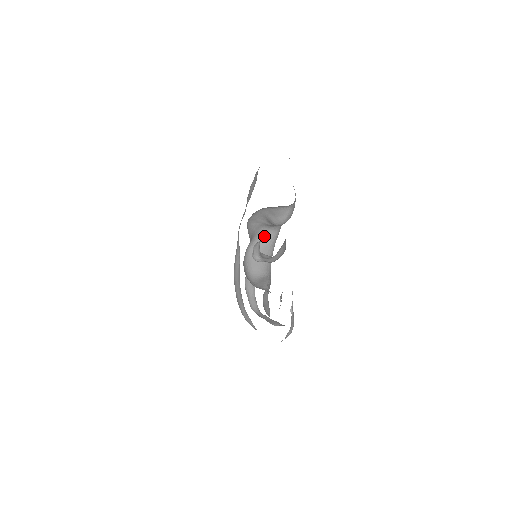
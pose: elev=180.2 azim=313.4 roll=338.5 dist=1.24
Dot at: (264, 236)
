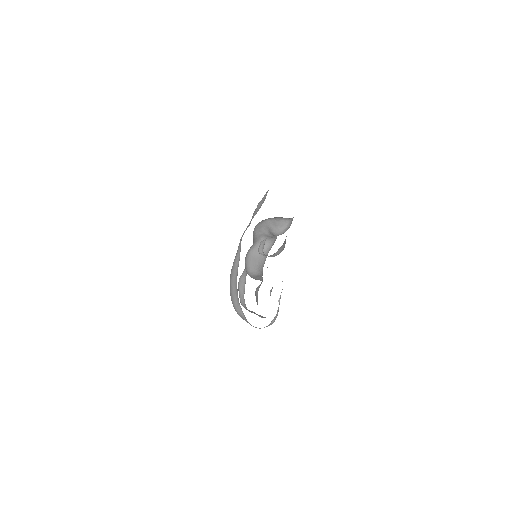
Dot at: occluded
